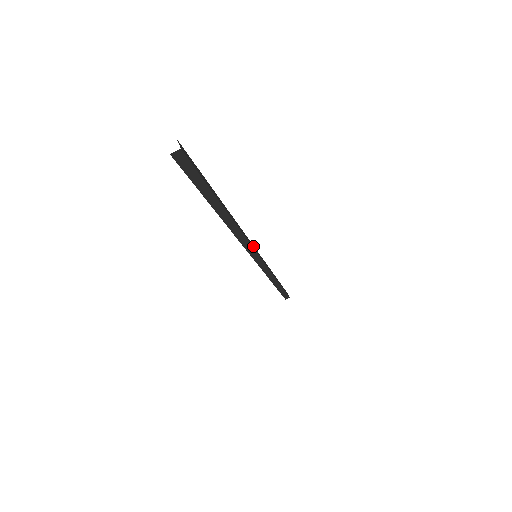
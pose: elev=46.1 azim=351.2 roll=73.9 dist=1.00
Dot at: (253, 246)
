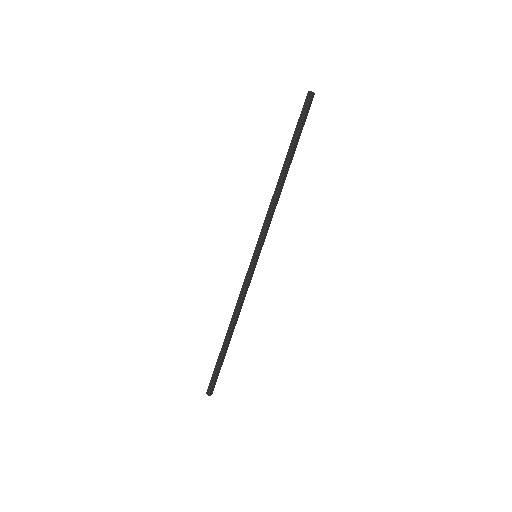
Dot at: (264, 240)
